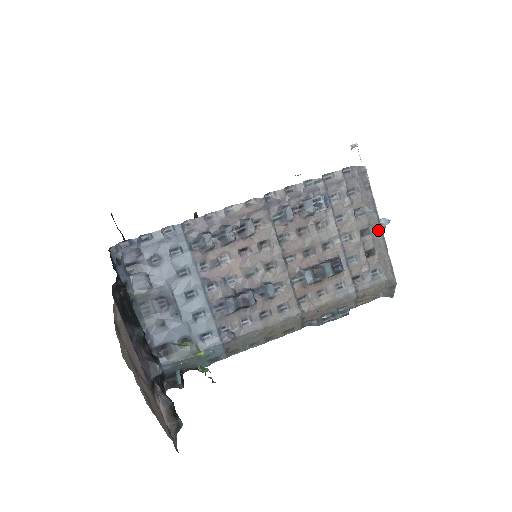
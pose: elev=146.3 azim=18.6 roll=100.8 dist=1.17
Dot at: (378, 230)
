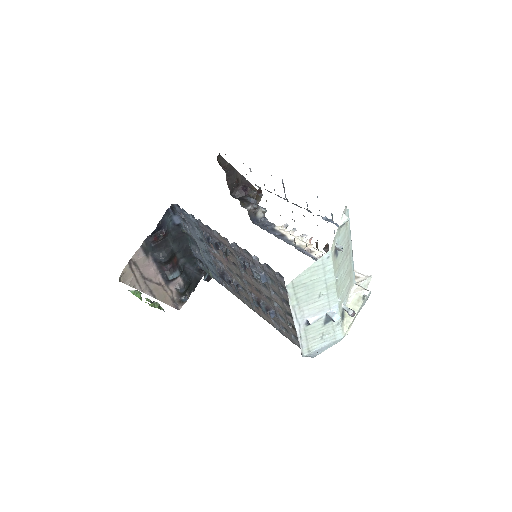
Dot at: (295, 323)
